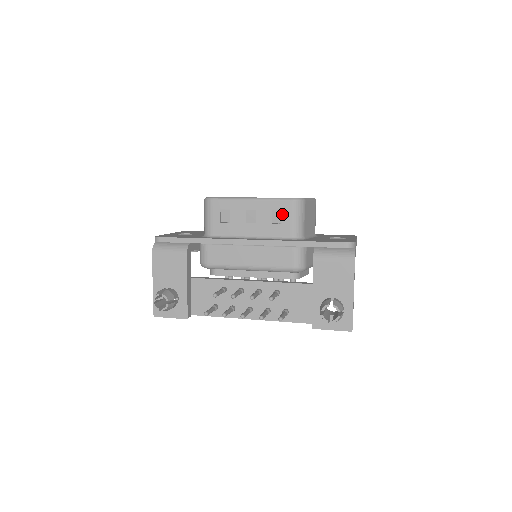
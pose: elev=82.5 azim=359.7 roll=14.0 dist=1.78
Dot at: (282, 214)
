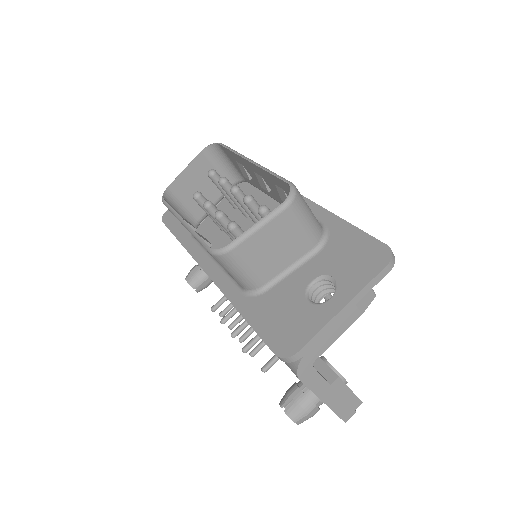
Dot at: occluded
